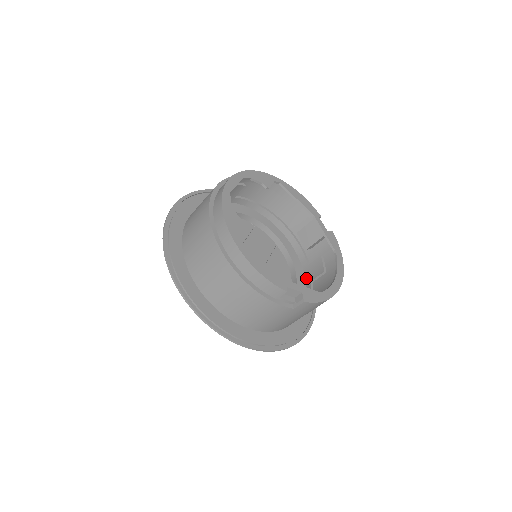
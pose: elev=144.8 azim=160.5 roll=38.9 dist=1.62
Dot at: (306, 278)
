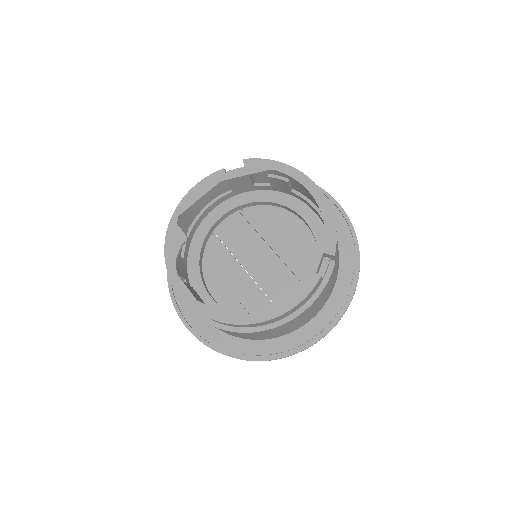
Dot at: (285, 193)
